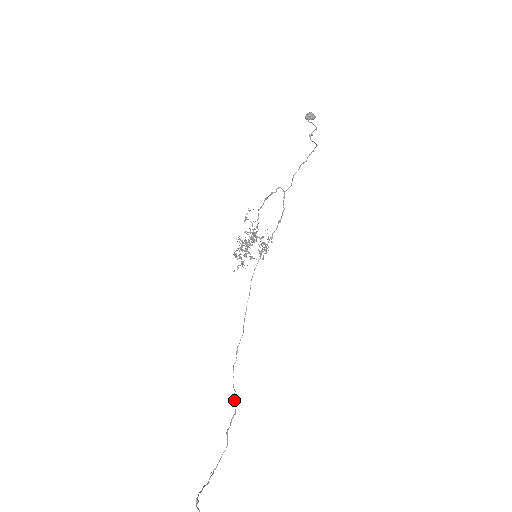
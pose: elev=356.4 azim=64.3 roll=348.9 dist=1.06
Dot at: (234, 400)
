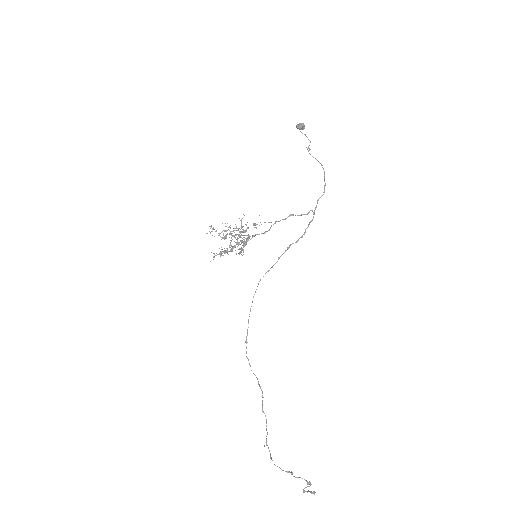
Dot at: (258, 383)
